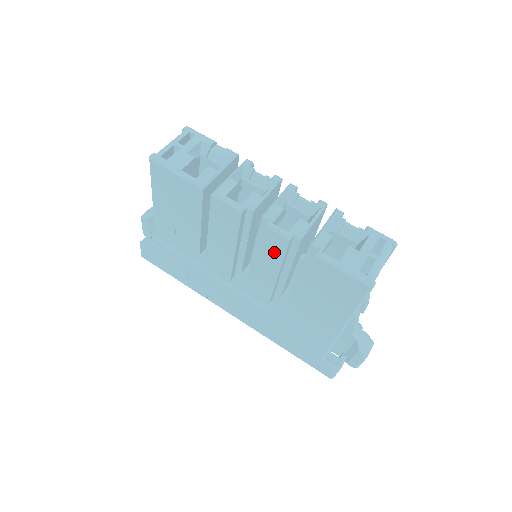
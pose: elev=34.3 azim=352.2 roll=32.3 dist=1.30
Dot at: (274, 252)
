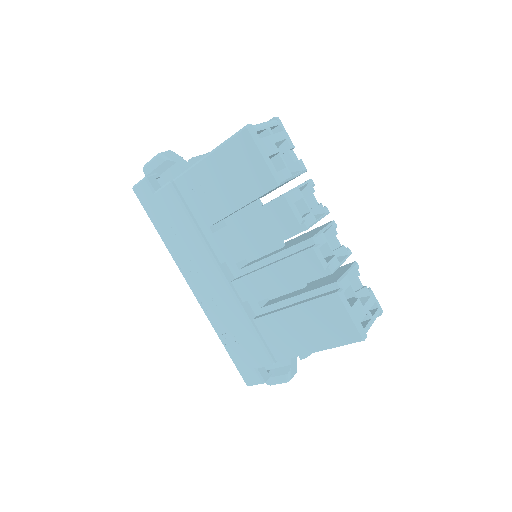
Dot at: (299, 269)
